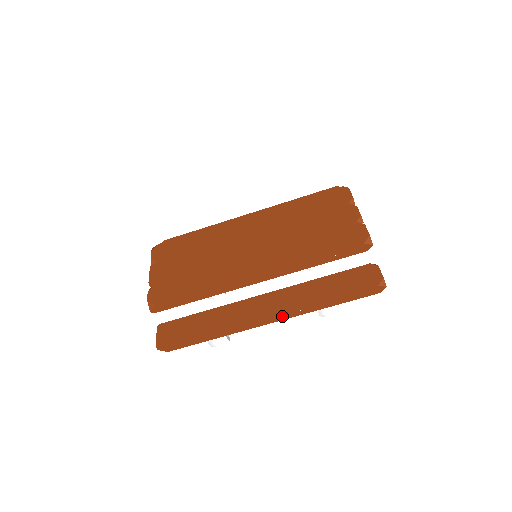
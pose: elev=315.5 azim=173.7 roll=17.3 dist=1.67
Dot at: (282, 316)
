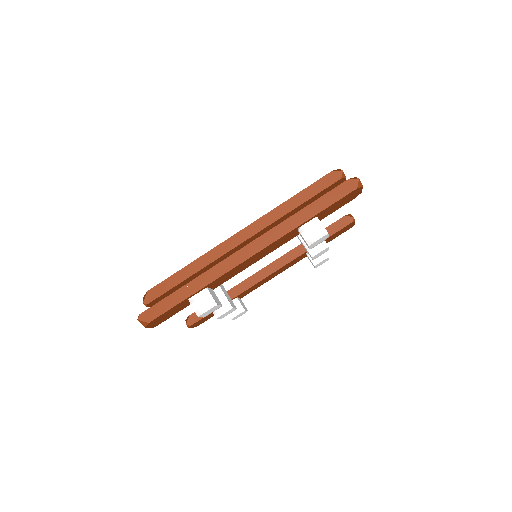
Dot at: (261, 243)
